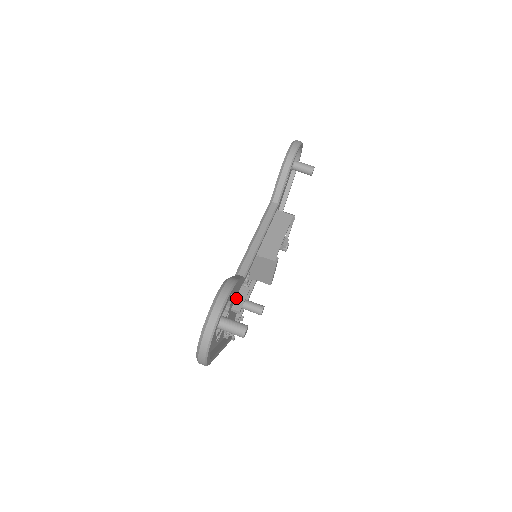
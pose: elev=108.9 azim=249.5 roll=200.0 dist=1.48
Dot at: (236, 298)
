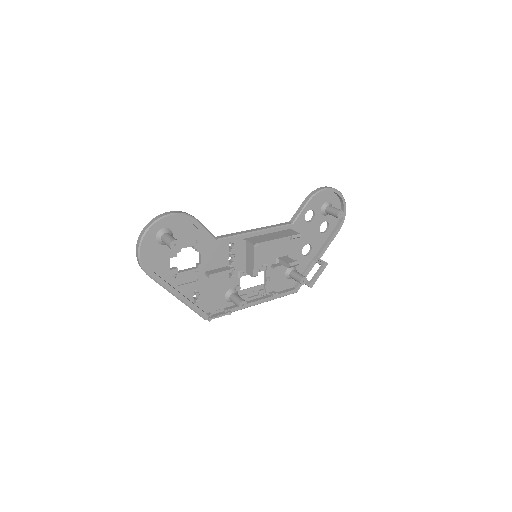
Dot at: (215, 269)
